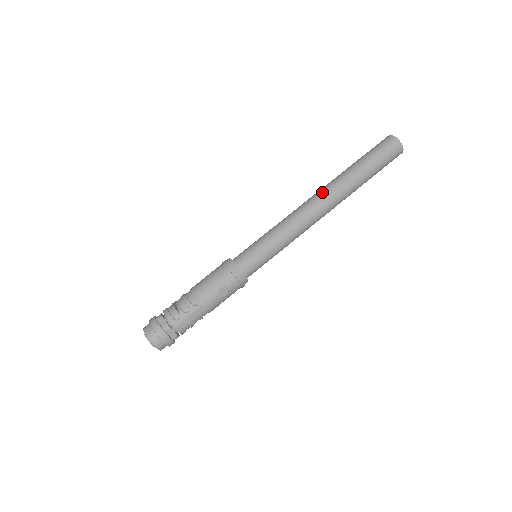
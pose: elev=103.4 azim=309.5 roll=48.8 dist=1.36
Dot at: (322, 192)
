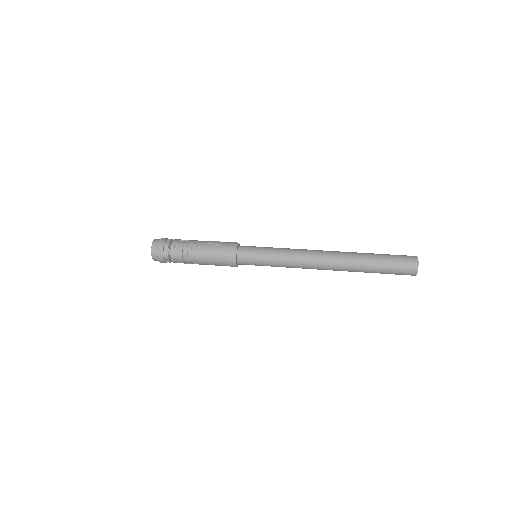
Dot at: occluded
